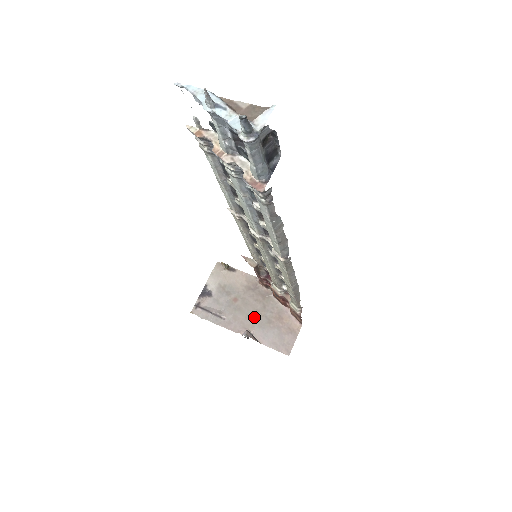
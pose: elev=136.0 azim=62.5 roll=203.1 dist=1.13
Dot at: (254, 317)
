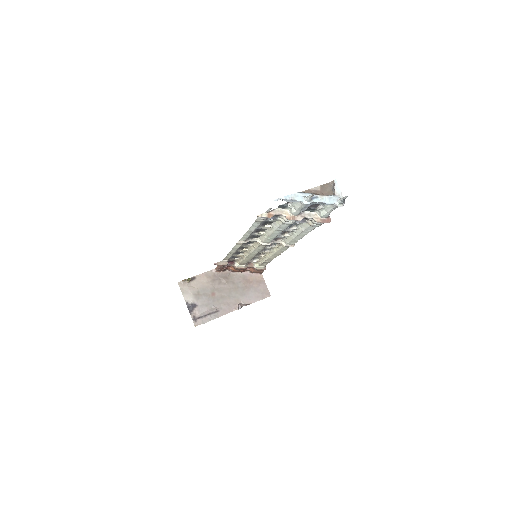
Dot at: (234, 294)
